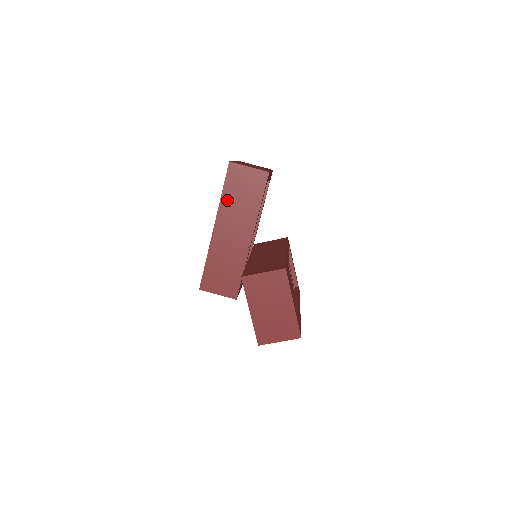
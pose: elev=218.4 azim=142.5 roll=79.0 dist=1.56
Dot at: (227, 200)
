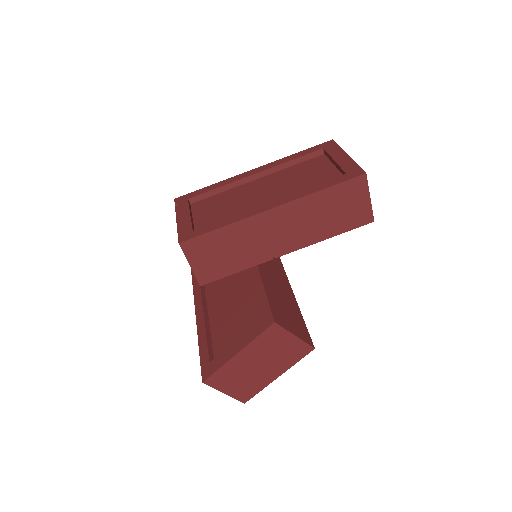
Dot at: (317, 201)
